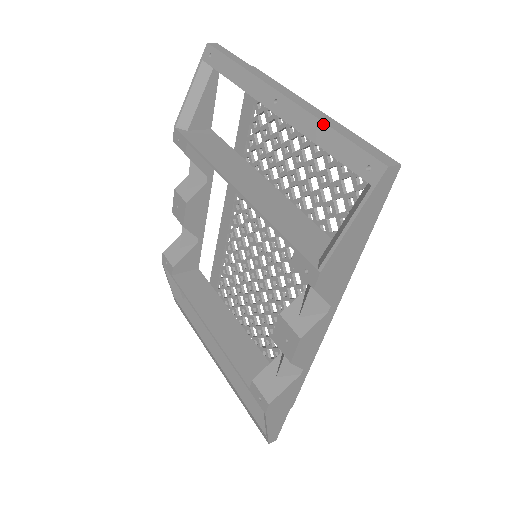
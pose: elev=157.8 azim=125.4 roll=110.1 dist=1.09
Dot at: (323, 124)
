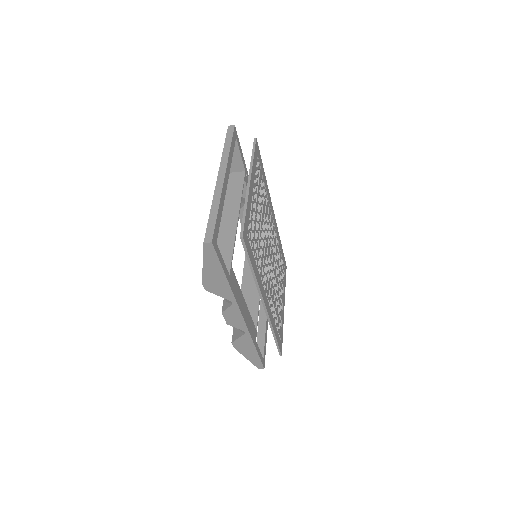
Dot at: (211, 206)
